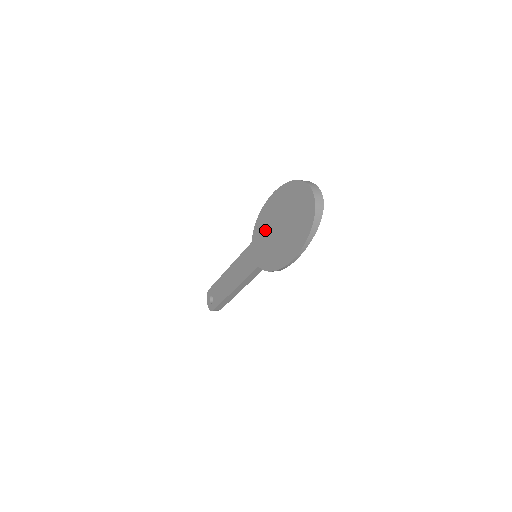
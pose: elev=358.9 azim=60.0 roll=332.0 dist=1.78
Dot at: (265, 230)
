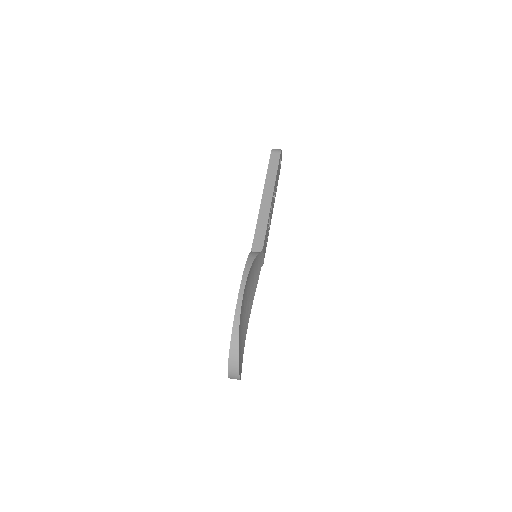
Dot at: occluded
